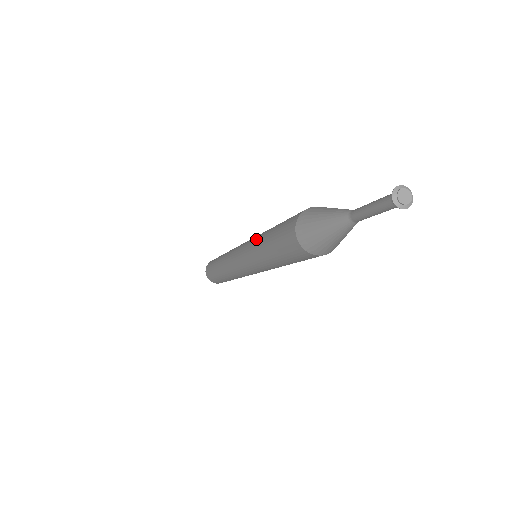
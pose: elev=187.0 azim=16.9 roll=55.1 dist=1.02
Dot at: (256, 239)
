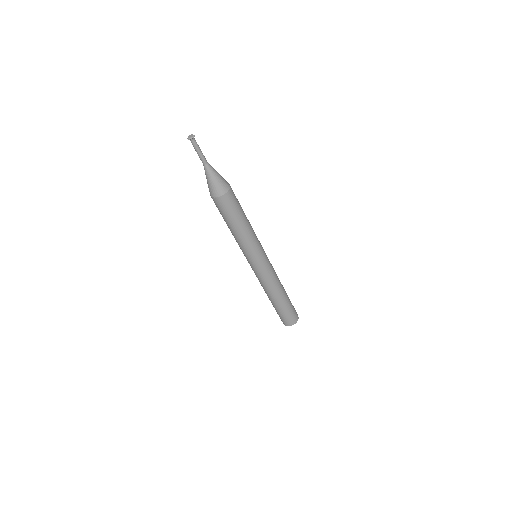
Dot at: occluded
